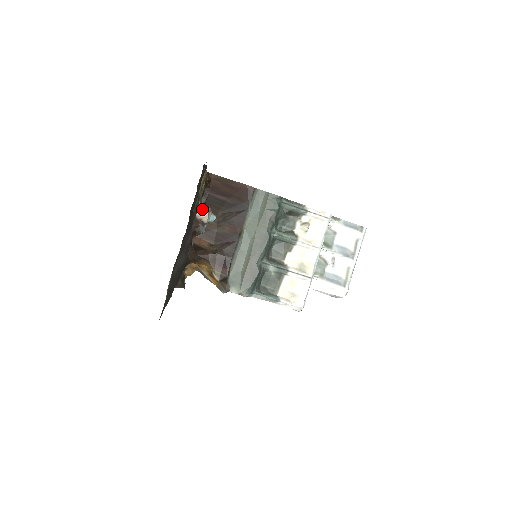
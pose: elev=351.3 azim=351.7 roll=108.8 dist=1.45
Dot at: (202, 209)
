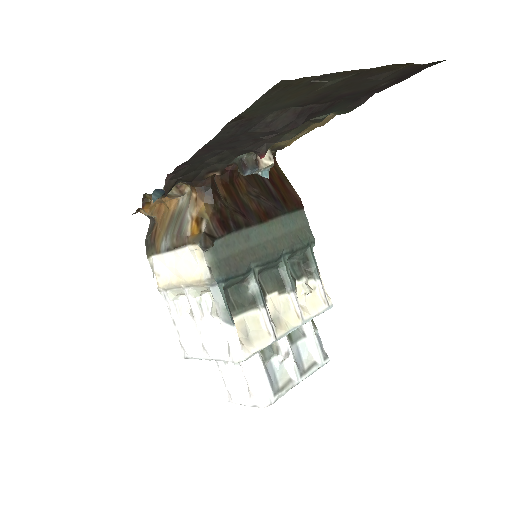
Dot at: (269, 155)
